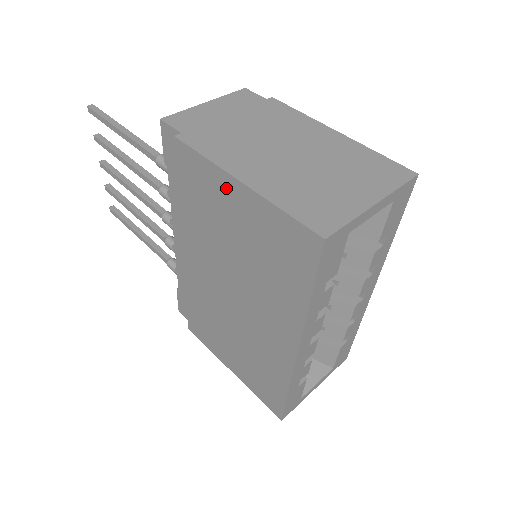
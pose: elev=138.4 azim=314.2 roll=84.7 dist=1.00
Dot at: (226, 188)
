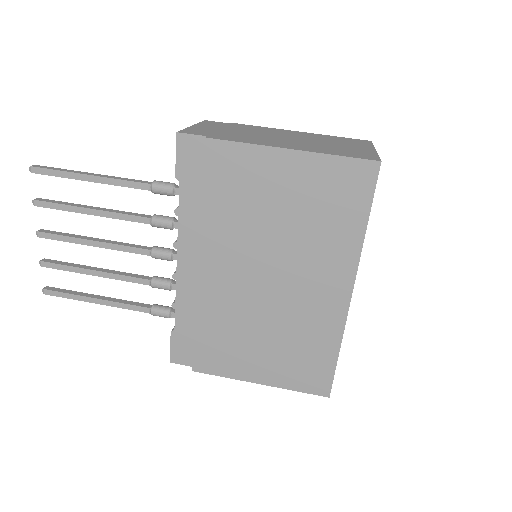
Dot at: (272, 163)
